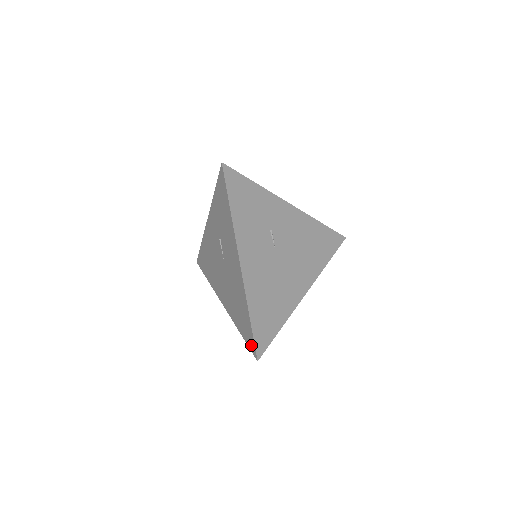
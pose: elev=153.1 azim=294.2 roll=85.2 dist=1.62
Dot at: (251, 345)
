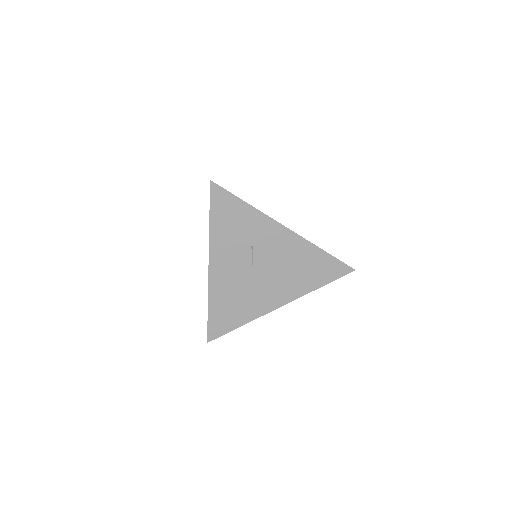
Dot at: occluded
